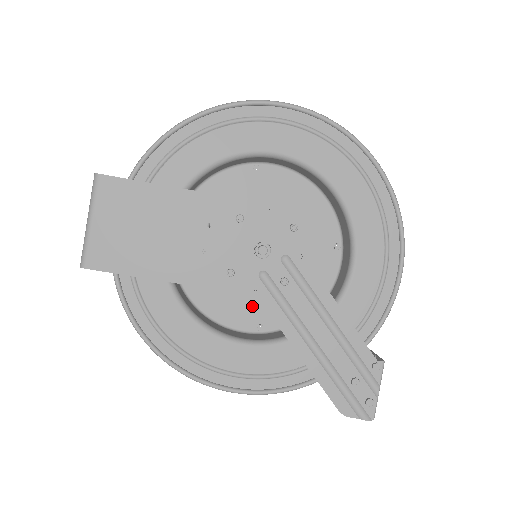
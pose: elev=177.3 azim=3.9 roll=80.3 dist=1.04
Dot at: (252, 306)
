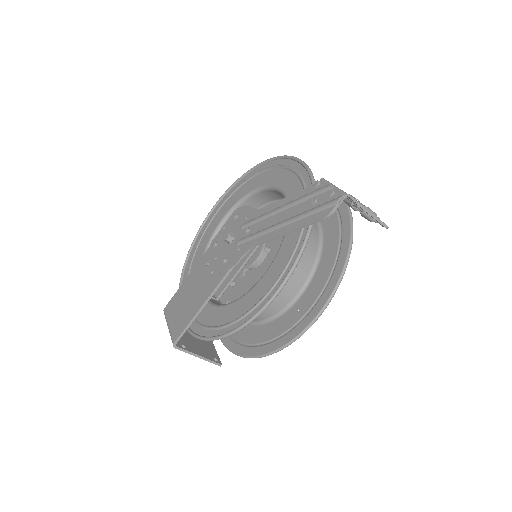
Dot at: occluded
